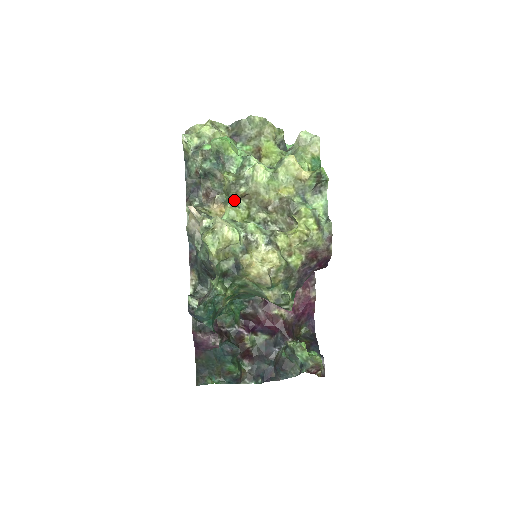
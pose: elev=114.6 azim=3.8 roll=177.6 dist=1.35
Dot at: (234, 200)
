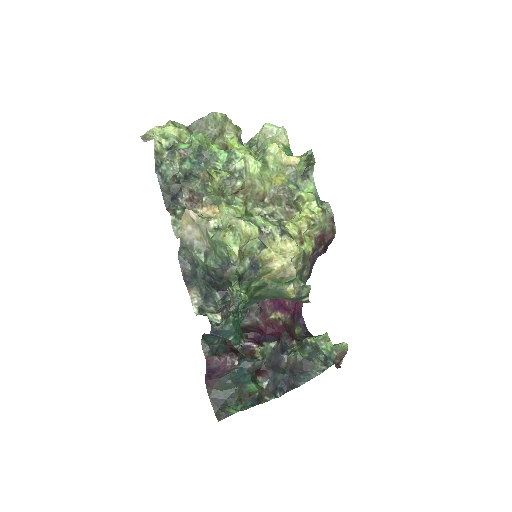
Dot at: (230, 197)
